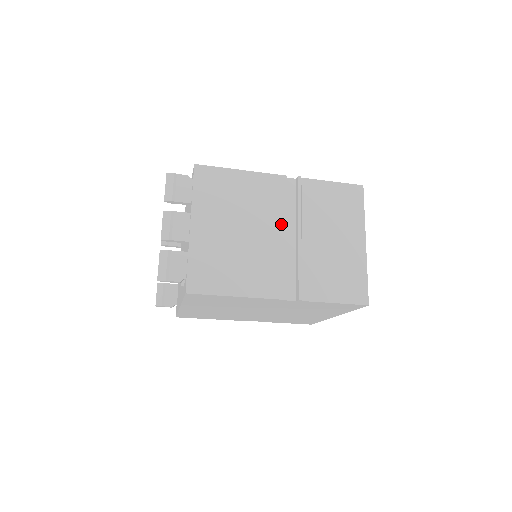
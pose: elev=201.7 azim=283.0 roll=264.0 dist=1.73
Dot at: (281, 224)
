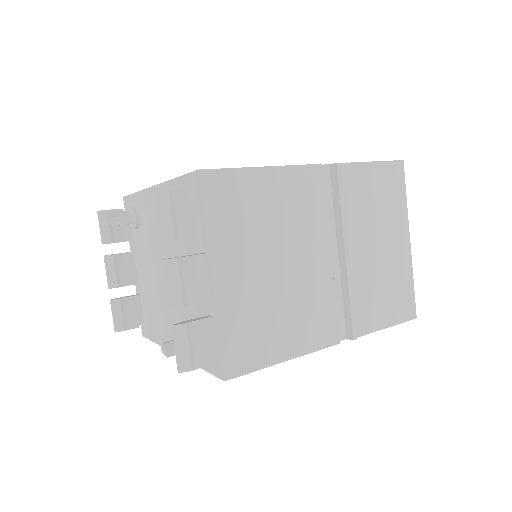
Dot at: (323, 241)
